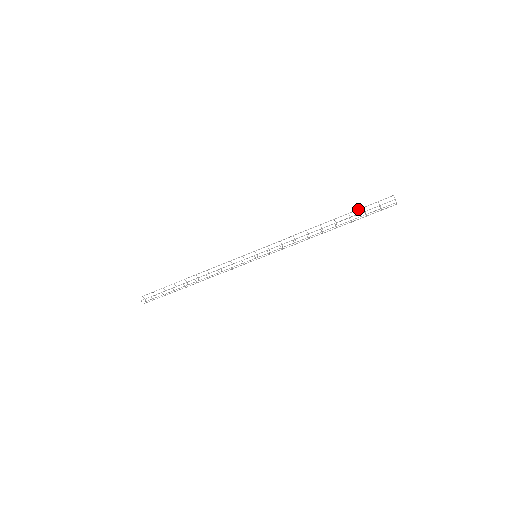
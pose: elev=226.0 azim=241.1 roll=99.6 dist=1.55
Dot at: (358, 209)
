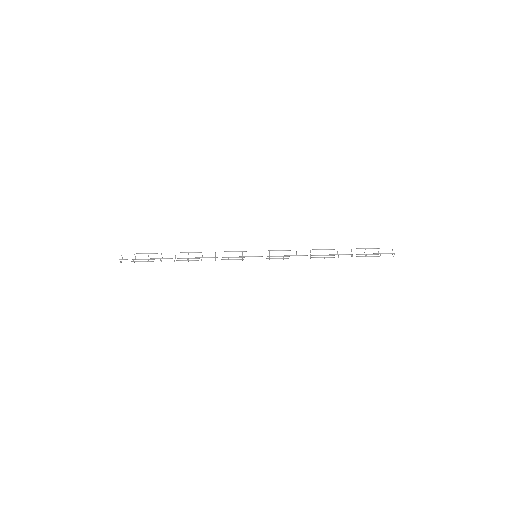
Dot at: (361, 248)
